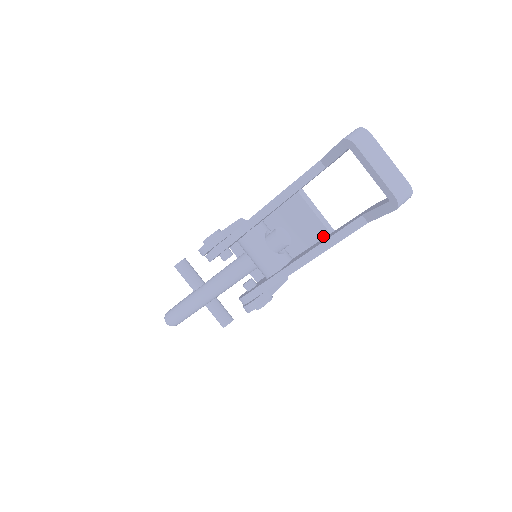
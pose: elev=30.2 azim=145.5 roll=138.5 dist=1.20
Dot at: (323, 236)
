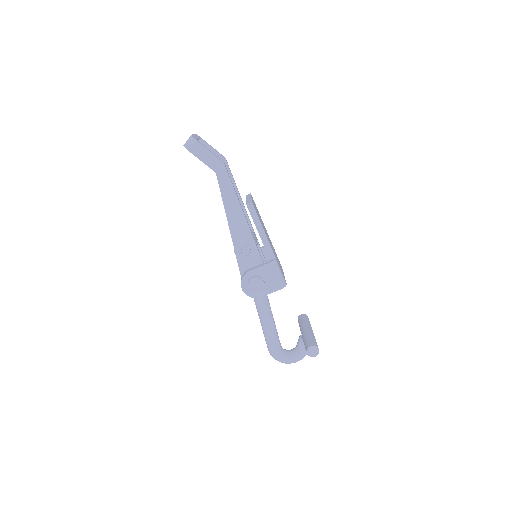
Dot at: occluded
